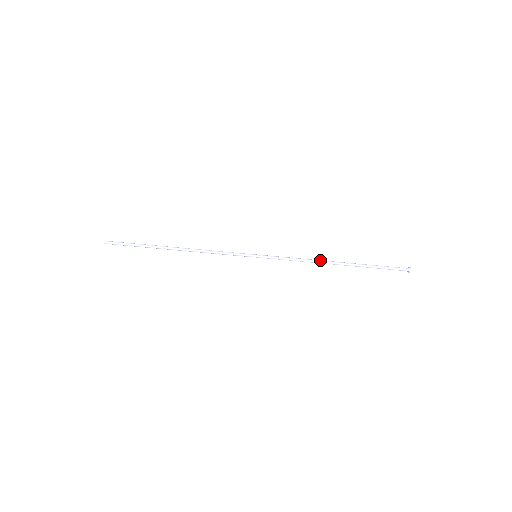
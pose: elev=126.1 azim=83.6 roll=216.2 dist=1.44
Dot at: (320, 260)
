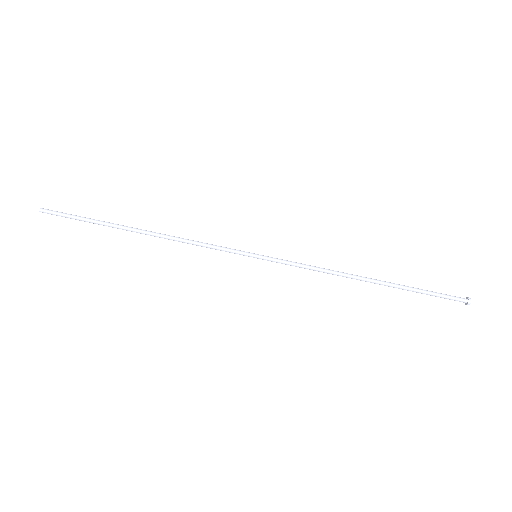
Dot at: (346, 274)
